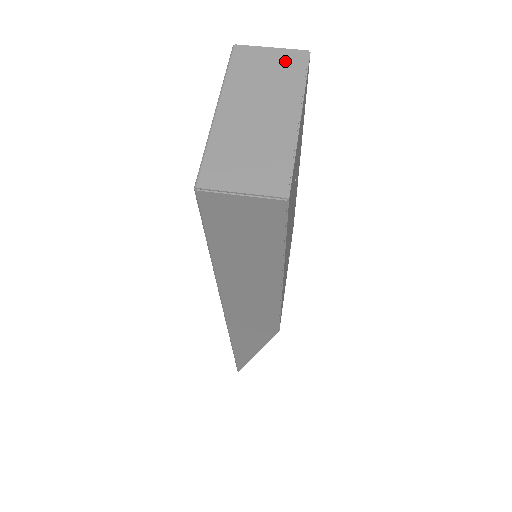
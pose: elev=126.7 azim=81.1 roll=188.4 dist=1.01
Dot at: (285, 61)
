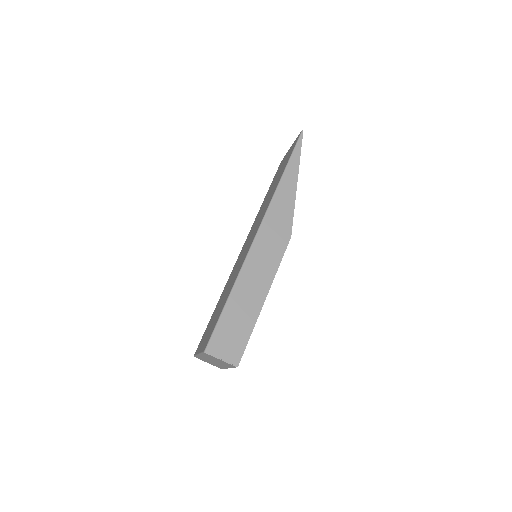
Dot at: occluded
